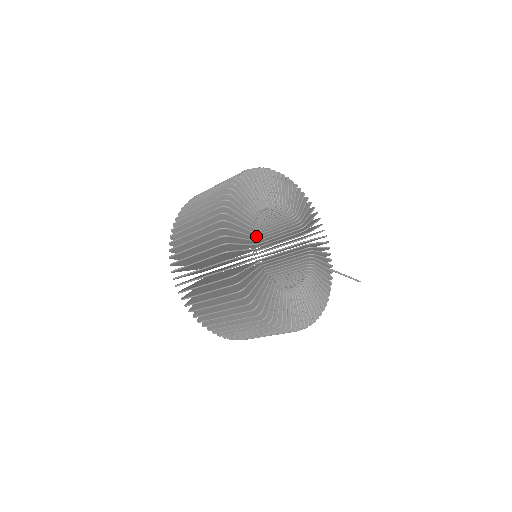
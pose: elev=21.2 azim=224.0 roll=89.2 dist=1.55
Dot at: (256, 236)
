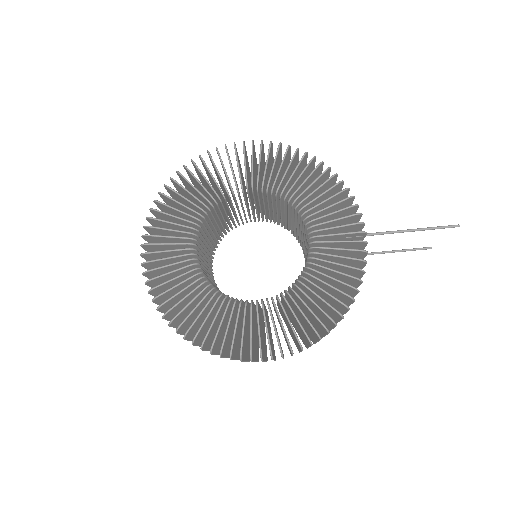
Dot at: occluded
